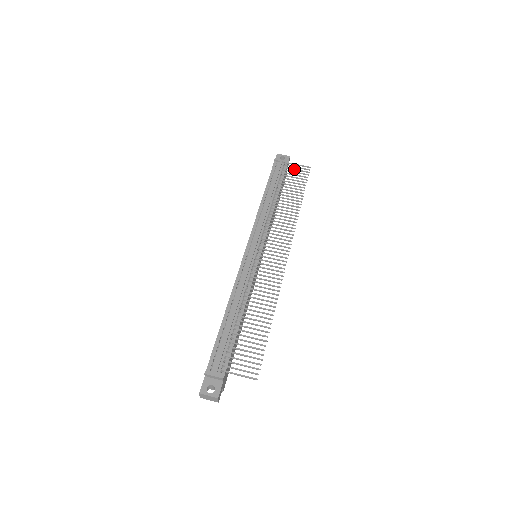
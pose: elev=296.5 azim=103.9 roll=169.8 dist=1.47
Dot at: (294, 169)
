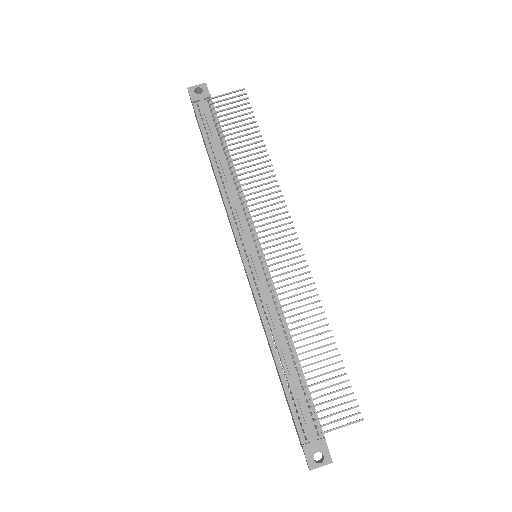
Dot at: (227, 104)
